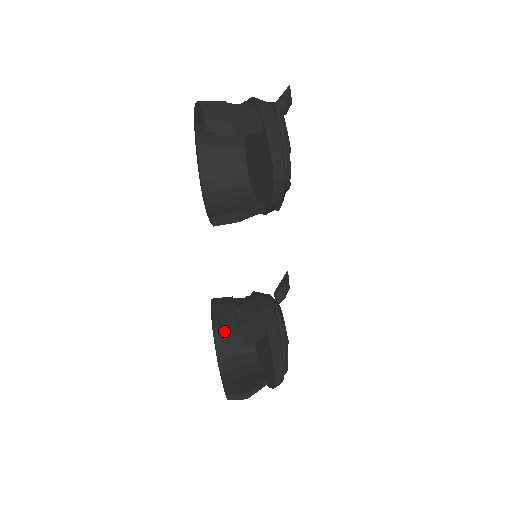
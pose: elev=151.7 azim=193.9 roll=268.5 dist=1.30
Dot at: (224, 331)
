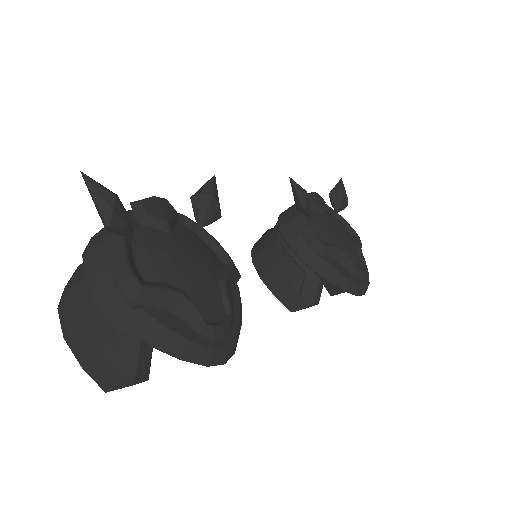
Dot at: (291, 309)
